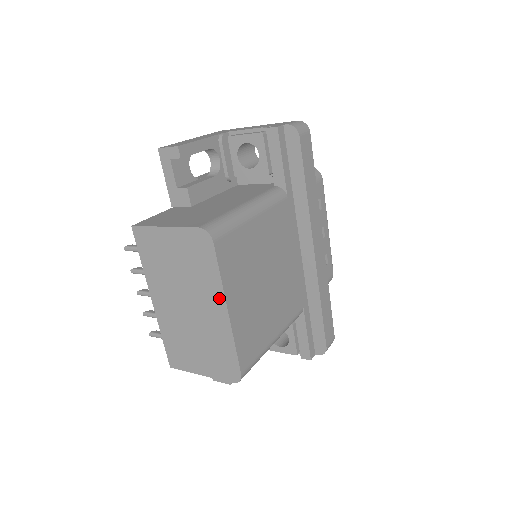
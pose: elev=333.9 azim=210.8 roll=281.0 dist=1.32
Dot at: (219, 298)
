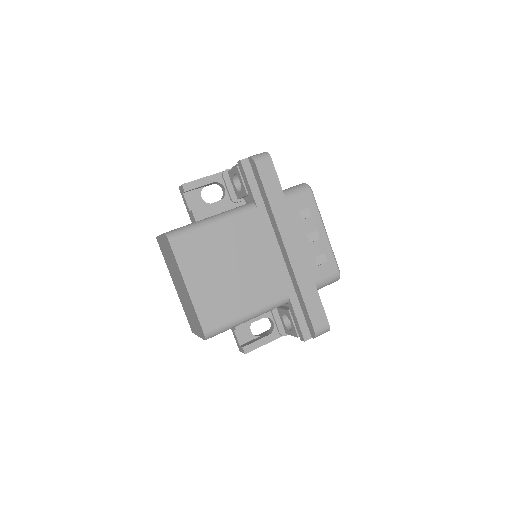
Dot at: (182, 279)
